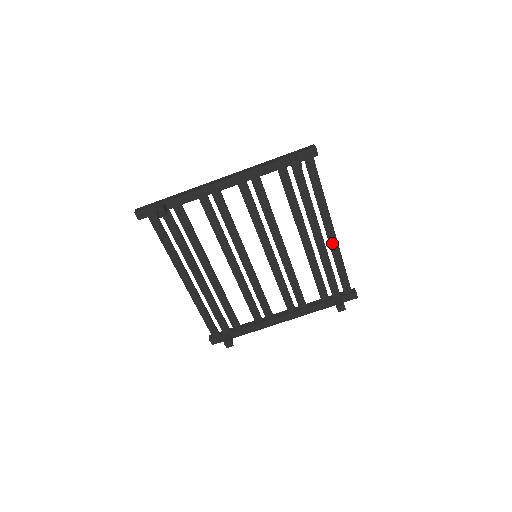
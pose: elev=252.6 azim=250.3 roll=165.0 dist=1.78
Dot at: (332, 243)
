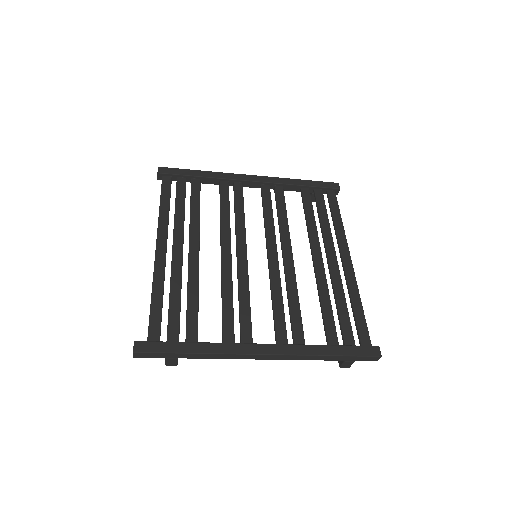
Dot at: (341, 248)
